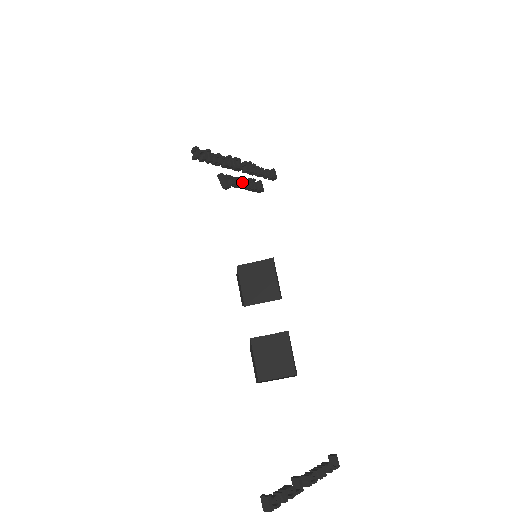
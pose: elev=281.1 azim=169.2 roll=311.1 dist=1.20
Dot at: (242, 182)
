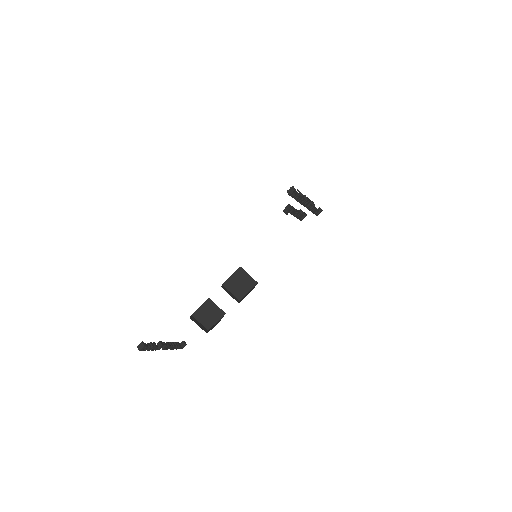
Dot at: (296, 213)
